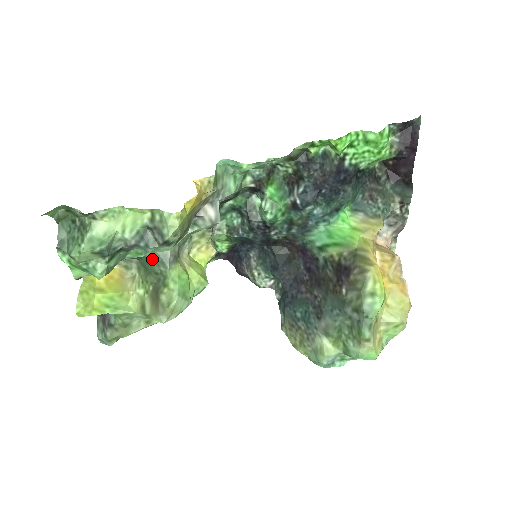
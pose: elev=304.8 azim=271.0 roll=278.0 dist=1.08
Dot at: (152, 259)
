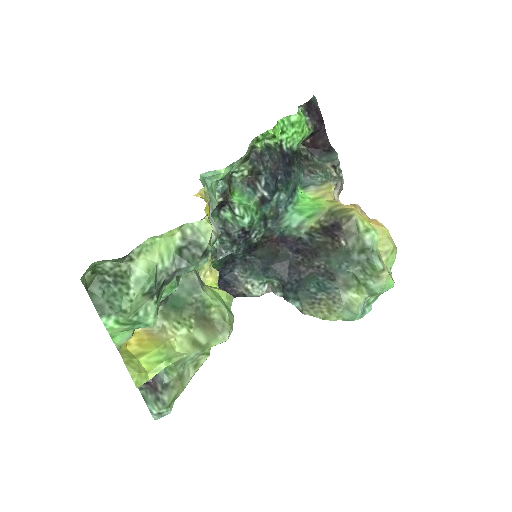
Dot at: (182, 292)
